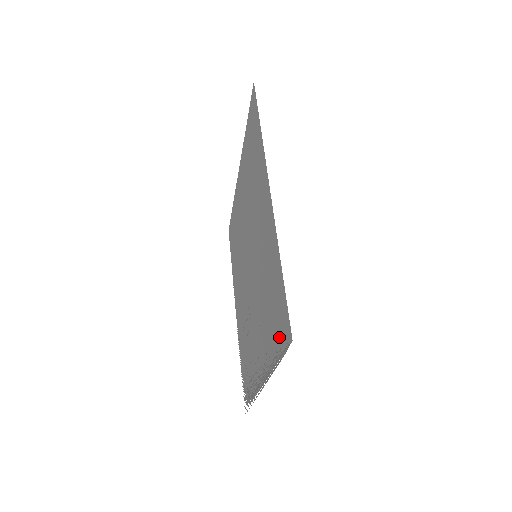
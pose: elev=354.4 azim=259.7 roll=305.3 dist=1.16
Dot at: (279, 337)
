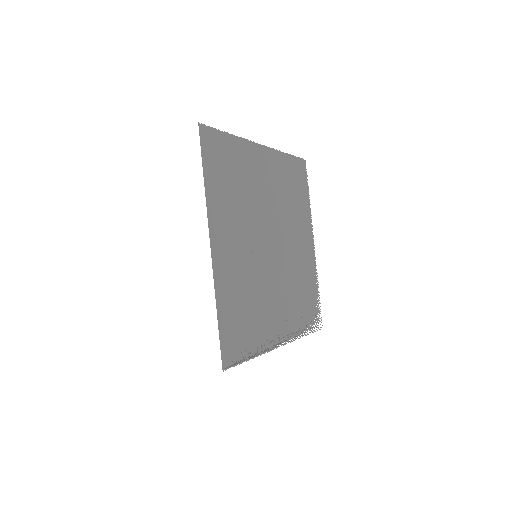
Dot at: (240, 348)
